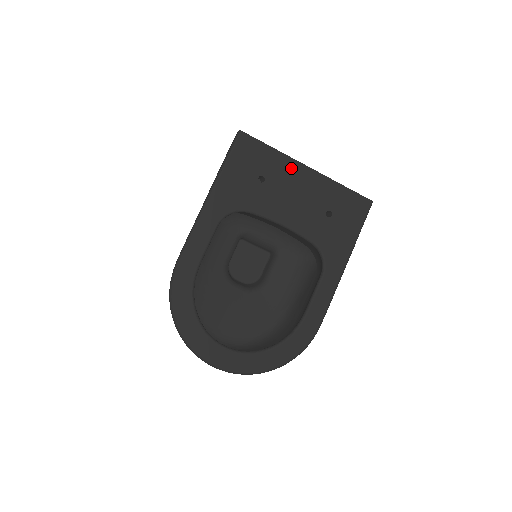
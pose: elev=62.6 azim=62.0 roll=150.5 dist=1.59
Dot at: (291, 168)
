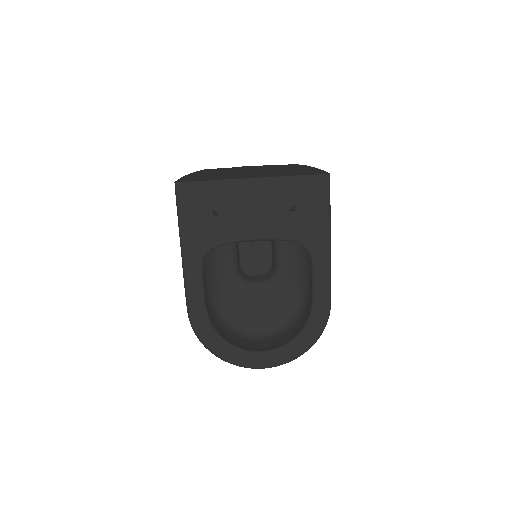
Dot at: (236, 188)
